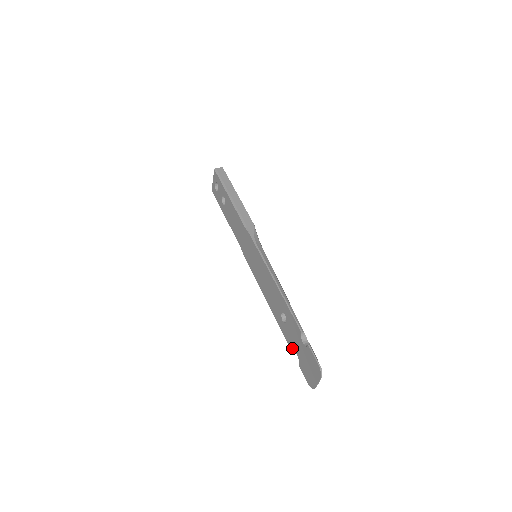
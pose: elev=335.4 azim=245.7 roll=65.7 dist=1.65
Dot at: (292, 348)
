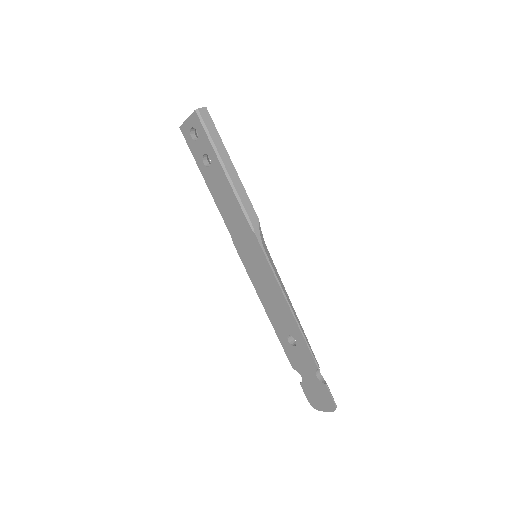
Dot at: (295, 367)
